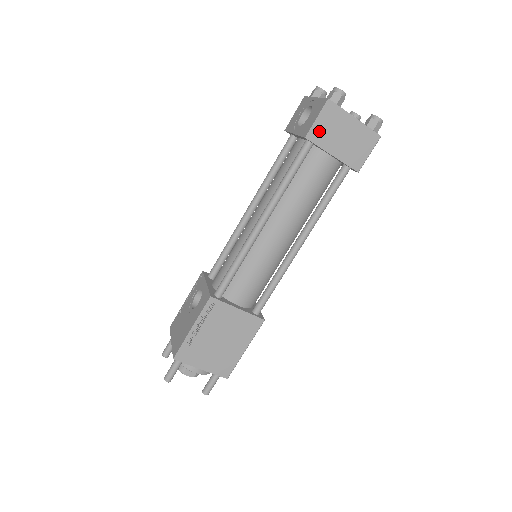
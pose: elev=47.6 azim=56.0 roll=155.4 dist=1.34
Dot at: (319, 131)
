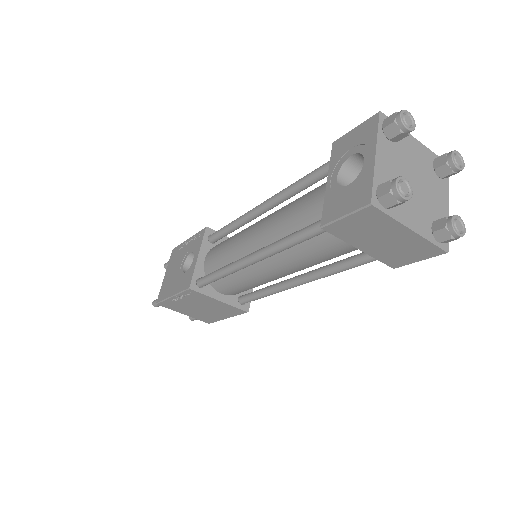
Dot at: (344, 227)
